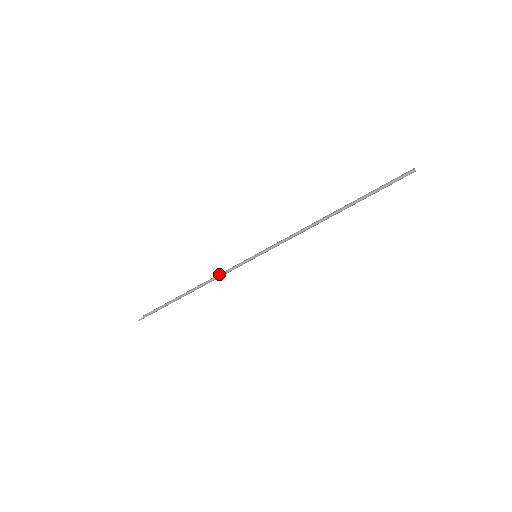
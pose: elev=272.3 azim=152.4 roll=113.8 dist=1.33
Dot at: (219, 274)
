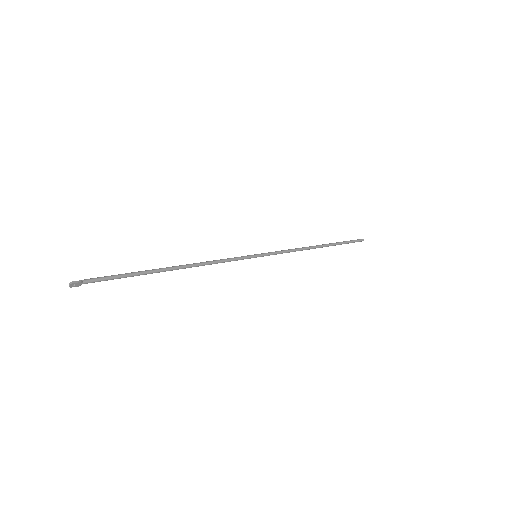
Dot at: (215, 260)
